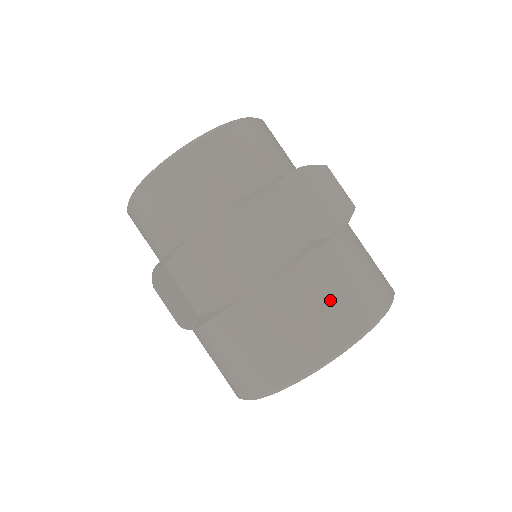
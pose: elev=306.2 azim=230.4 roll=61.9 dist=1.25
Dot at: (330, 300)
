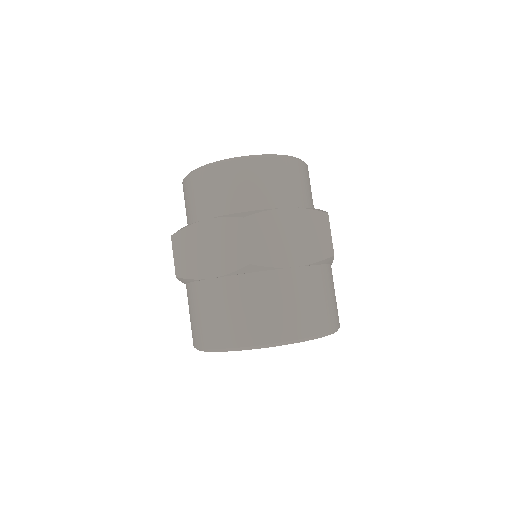
Dot at: (326, 299)
